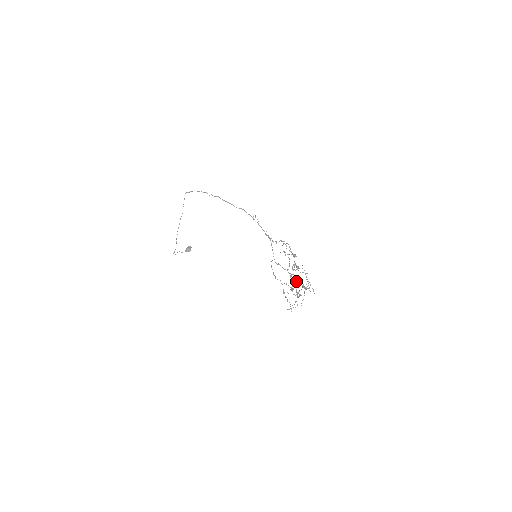
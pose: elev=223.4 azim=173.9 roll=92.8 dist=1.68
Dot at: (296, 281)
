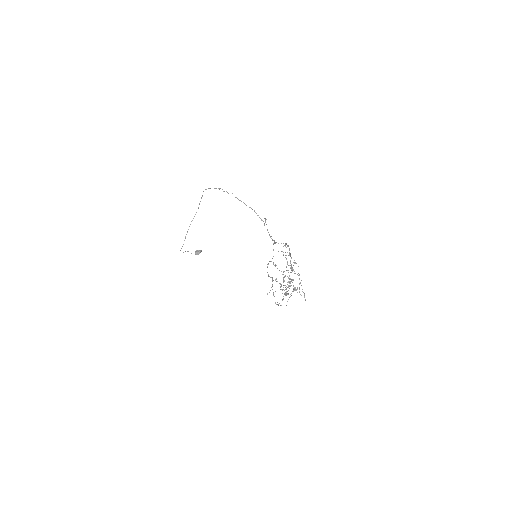
Dot at: (288, 282)
